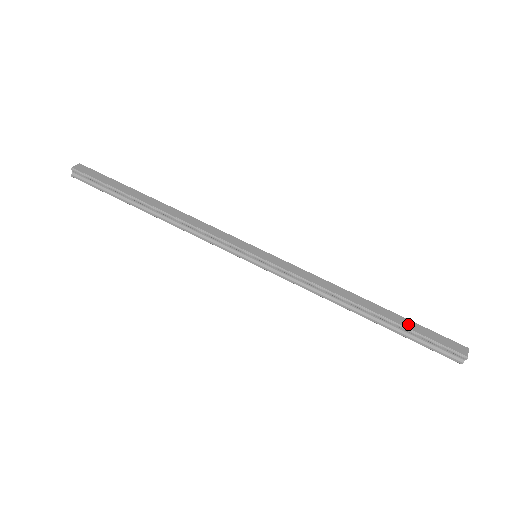
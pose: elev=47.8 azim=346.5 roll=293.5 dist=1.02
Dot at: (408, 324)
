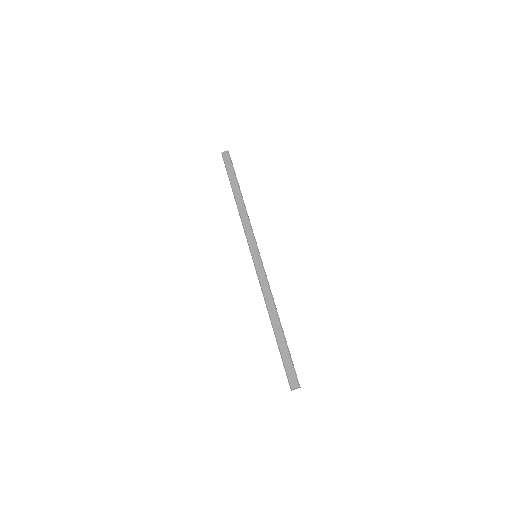
Dot at: (283, 348)
